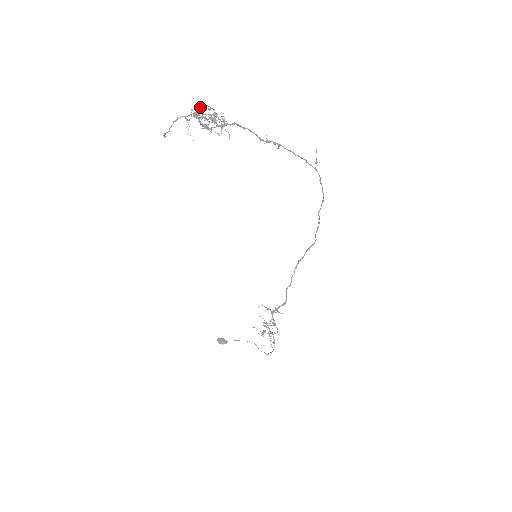
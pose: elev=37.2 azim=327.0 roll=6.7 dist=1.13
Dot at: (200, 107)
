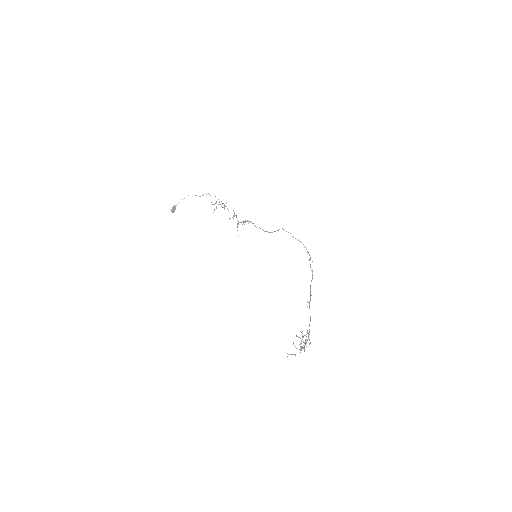
Dot at: (304, 348)
